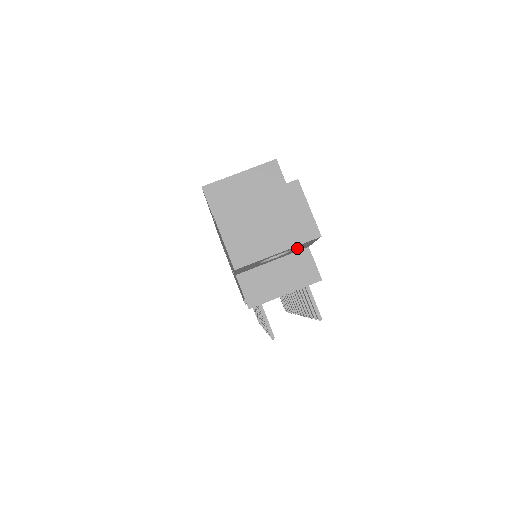
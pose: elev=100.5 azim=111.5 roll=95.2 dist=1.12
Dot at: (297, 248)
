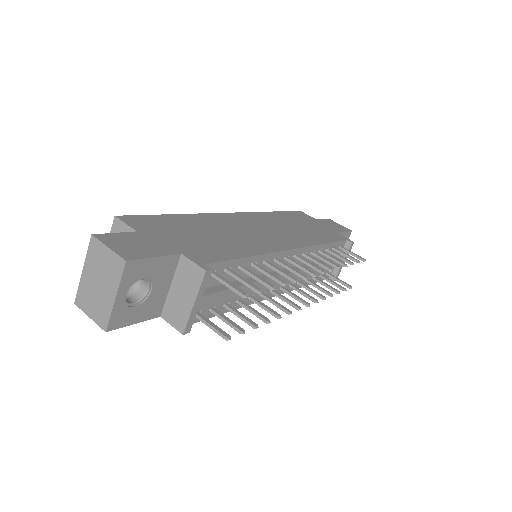
Dot at: (148, 273)
